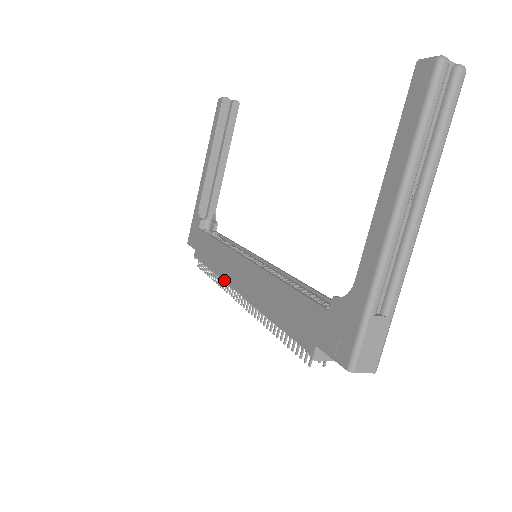
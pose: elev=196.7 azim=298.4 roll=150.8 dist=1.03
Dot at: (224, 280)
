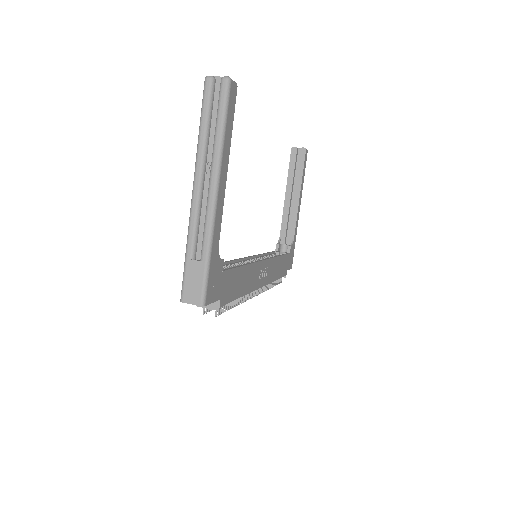
Dot at: occluded
